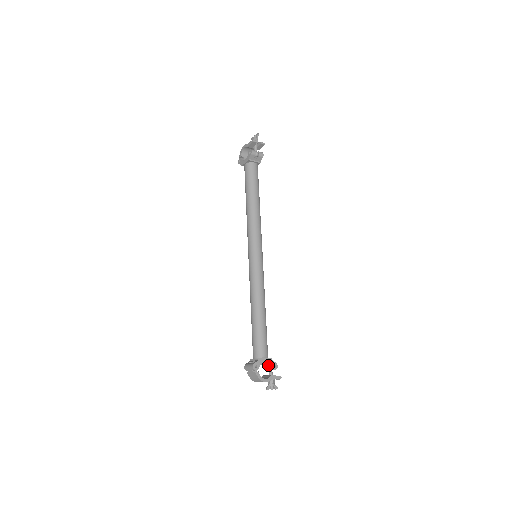
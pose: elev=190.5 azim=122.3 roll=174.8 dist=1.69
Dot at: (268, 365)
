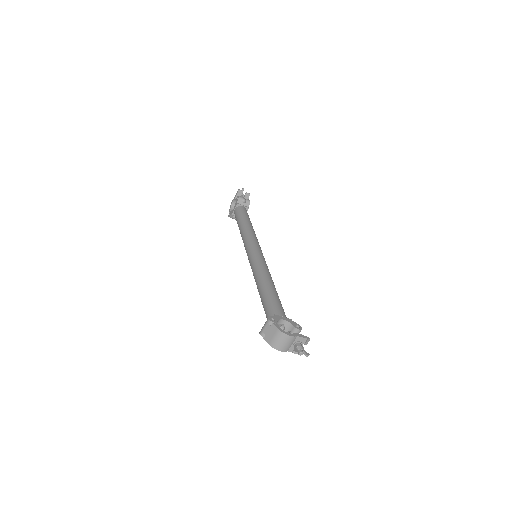
Dot at: (289, 328)
